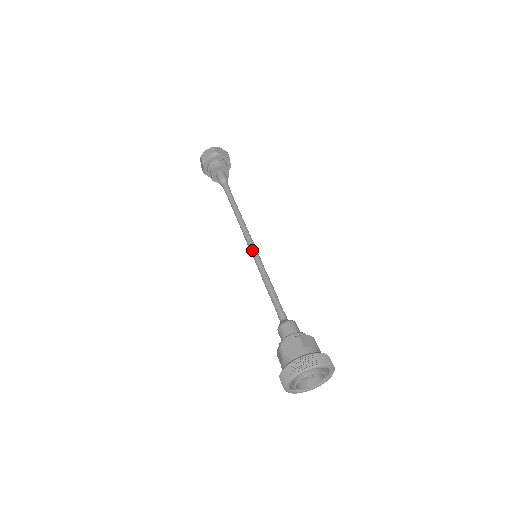
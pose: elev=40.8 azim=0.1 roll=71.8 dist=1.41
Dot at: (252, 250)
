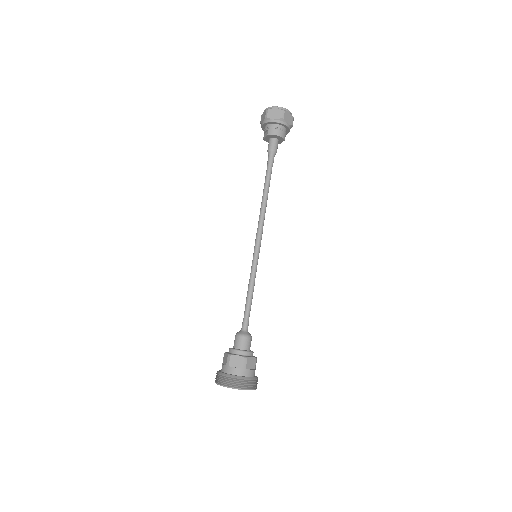
Dot at: (256, 250)
